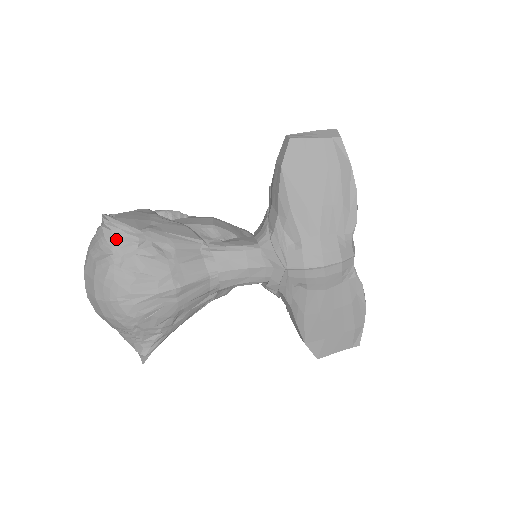
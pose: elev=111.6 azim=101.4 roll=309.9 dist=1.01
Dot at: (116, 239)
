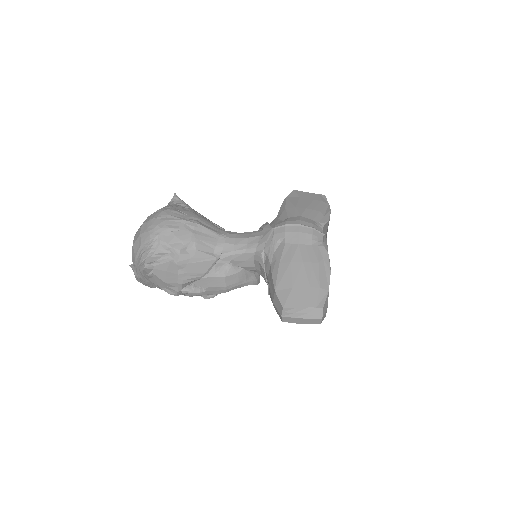
Dot at: (175, 203)
